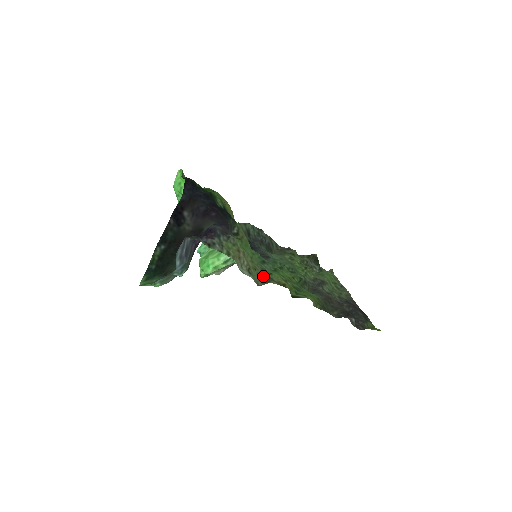
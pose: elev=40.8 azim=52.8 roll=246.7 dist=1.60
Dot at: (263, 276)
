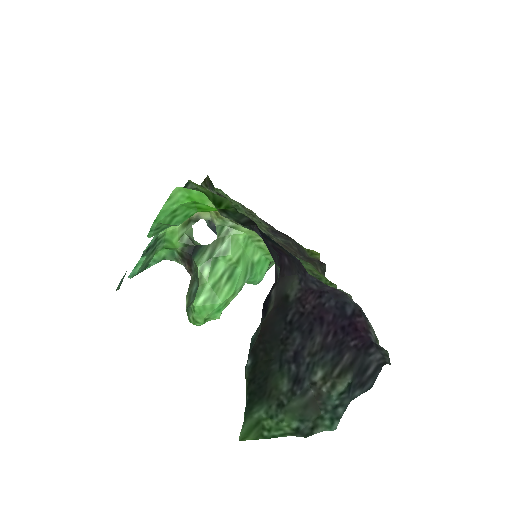
Dot at: occluded
